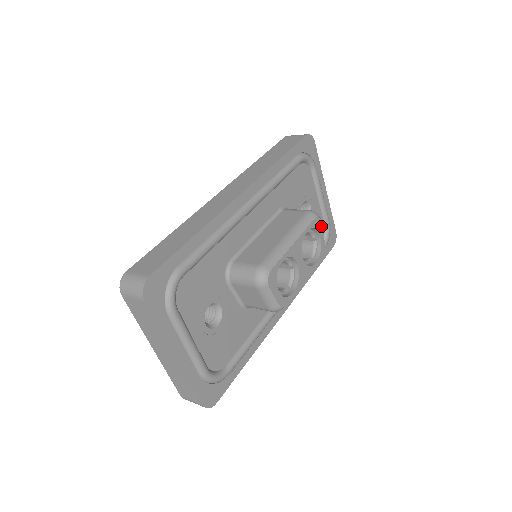
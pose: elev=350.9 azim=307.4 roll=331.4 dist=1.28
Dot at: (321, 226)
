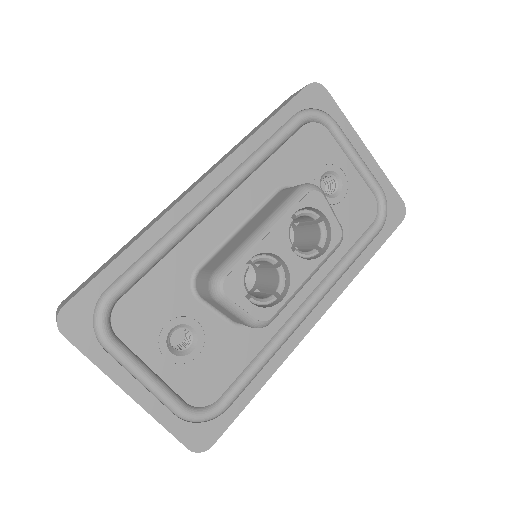
Dot at: (324, 201)
